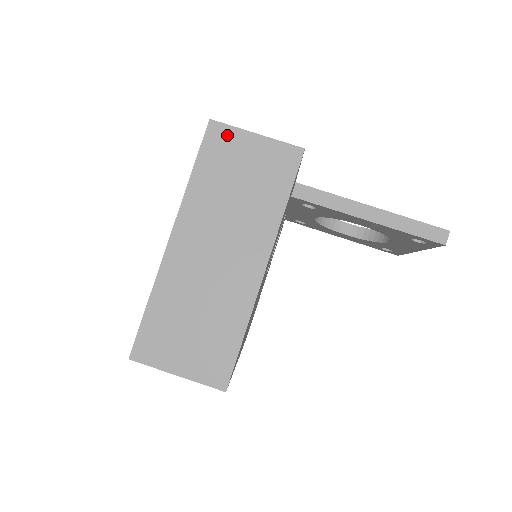
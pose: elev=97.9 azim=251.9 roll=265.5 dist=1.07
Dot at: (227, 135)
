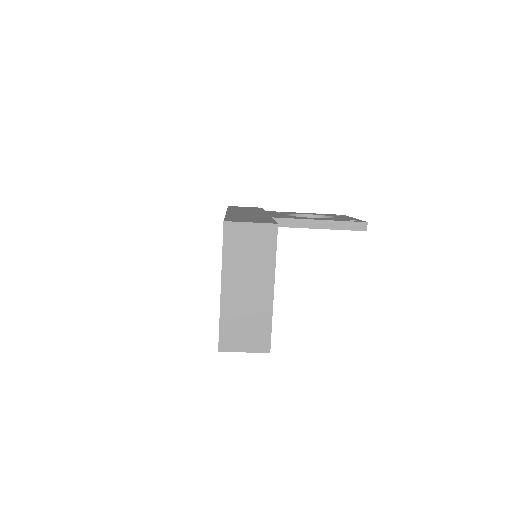
Dot at: (235, 227)
